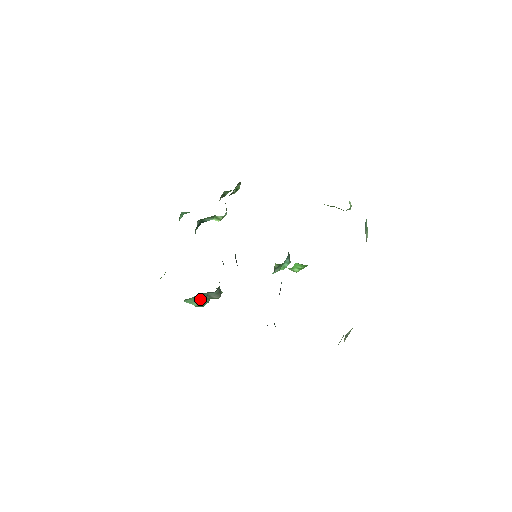
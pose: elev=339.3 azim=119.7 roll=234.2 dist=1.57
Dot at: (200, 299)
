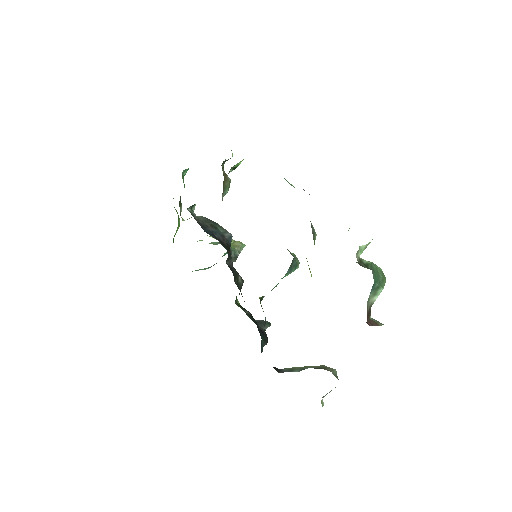
Dot at: occluded
